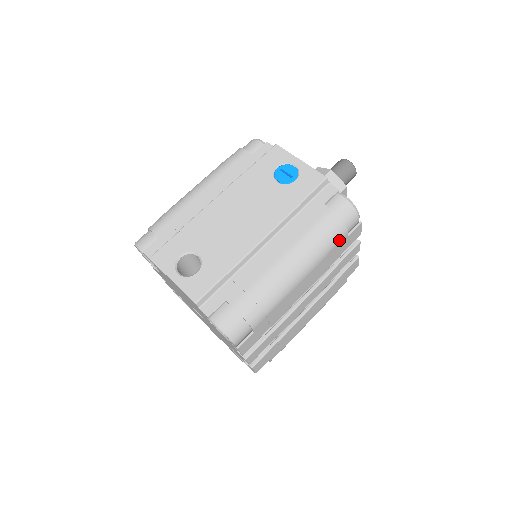
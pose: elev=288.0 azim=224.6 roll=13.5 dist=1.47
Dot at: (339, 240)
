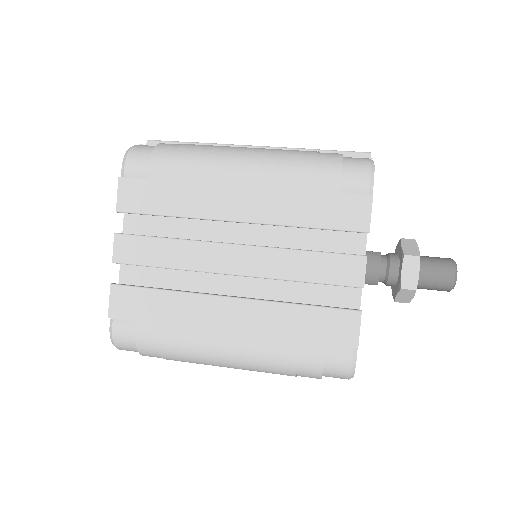
Dot at: (321, 177)
